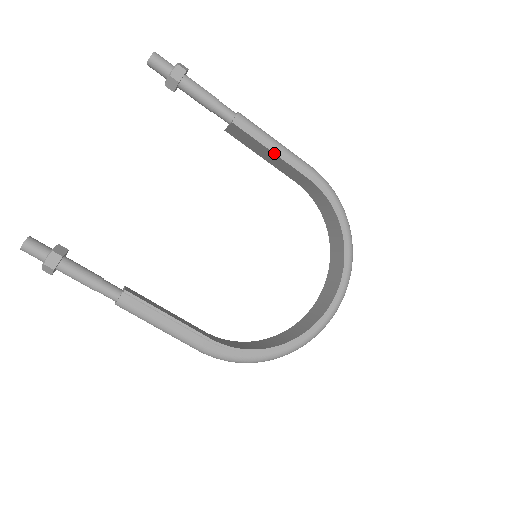
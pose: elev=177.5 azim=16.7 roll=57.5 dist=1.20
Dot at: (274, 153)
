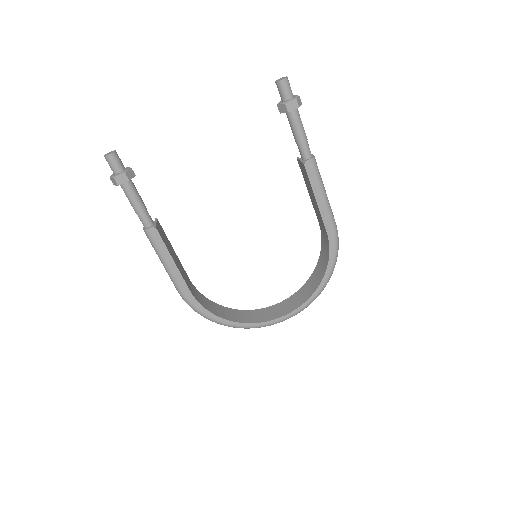
Dot at: (317, 202)
